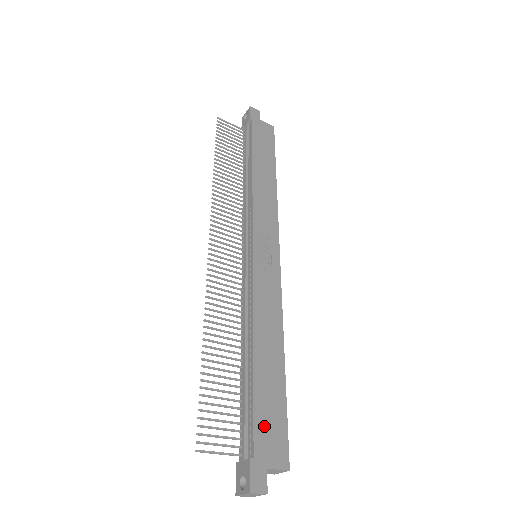
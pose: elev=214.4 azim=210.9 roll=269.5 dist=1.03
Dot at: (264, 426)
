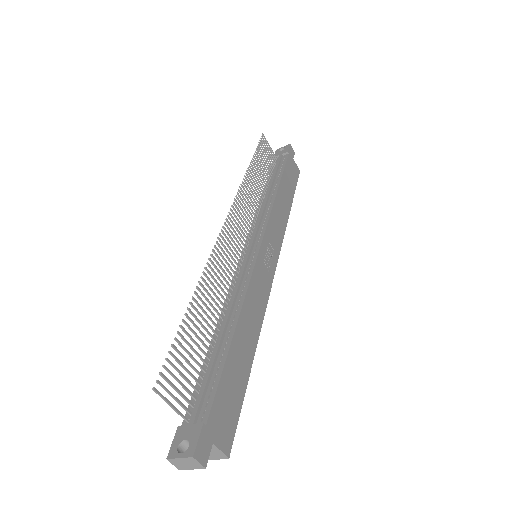
Dot at: (223, 401)
